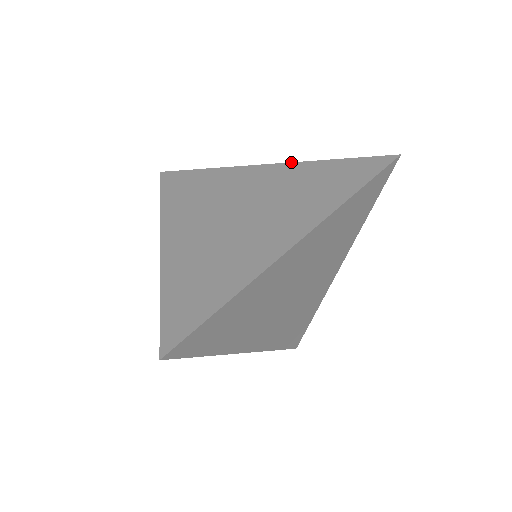
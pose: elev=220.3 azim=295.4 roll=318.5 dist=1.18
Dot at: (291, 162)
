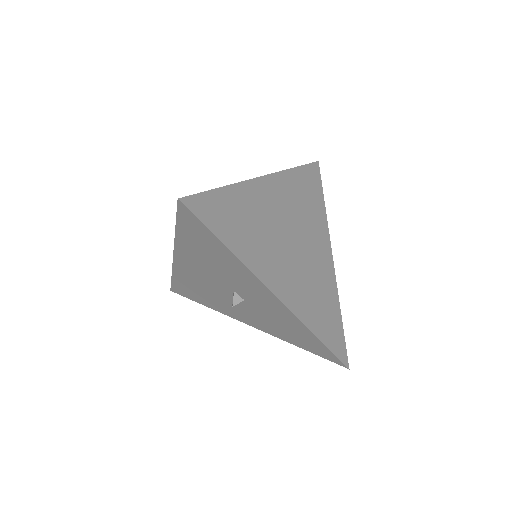
Dot at: occluded
